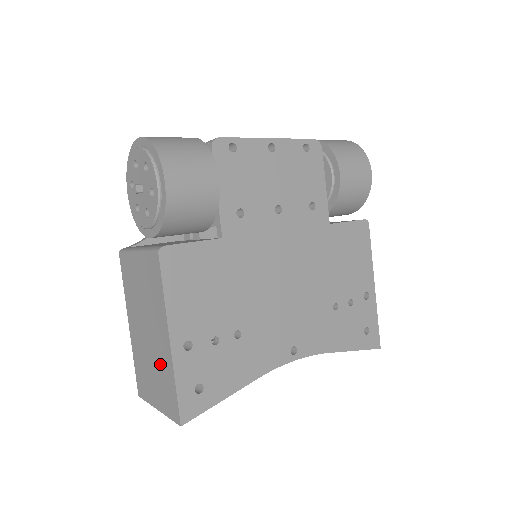
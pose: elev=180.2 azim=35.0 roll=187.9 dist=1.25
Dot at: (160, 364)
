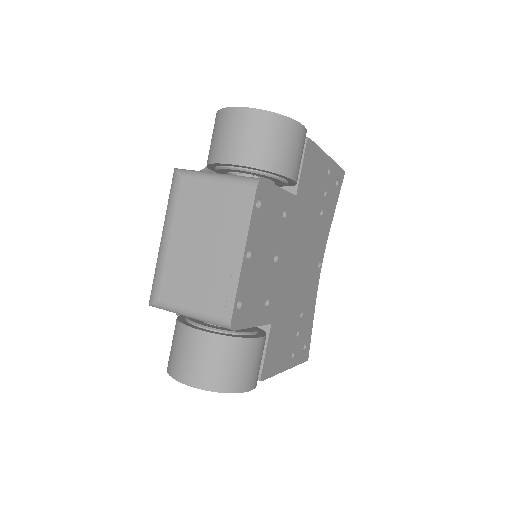
Dot at: occluded
